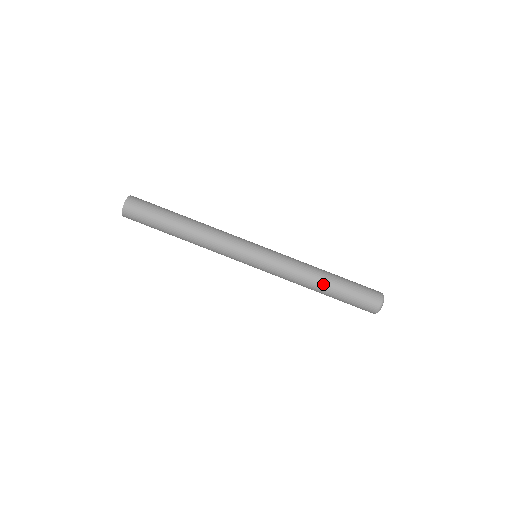
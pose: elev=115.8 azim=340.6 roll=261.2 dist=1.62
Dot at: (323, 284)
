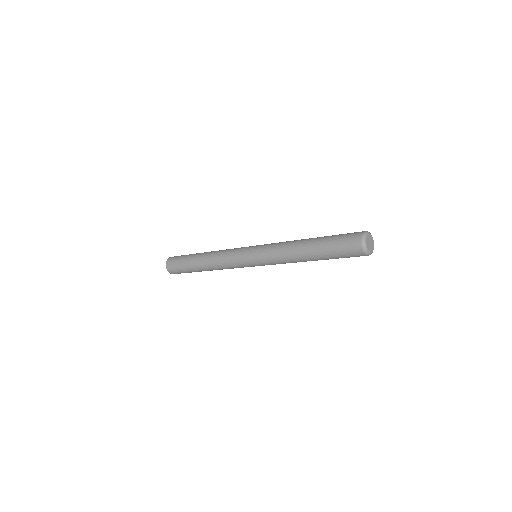
Dot at: (306, 242)
